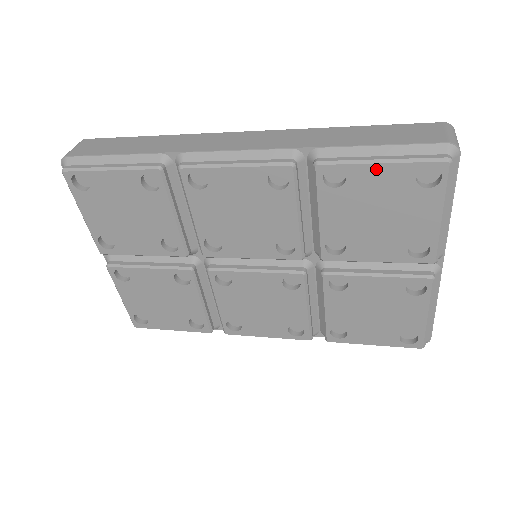
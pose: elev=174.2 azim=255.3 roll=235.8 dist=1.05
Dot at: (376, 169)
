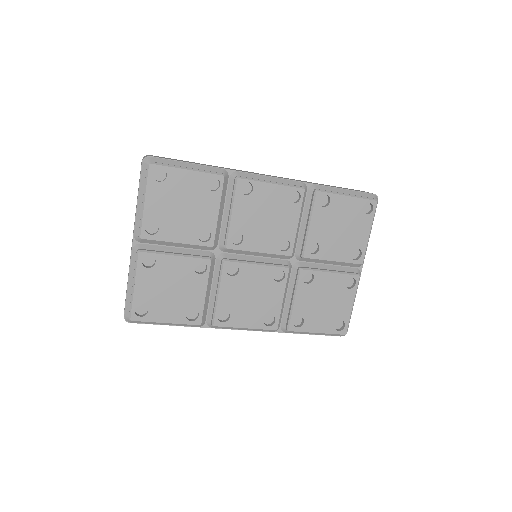
Dot at: (345, 199)
